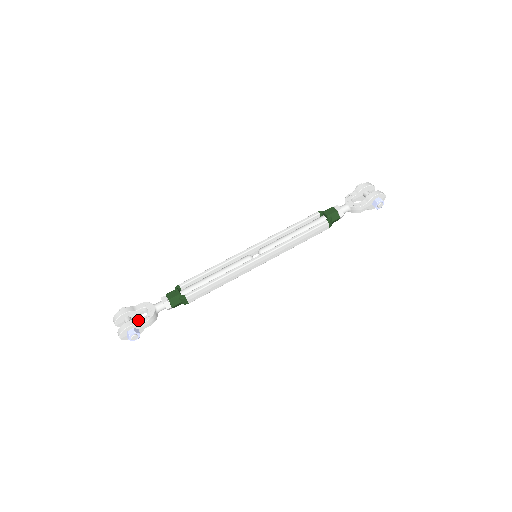
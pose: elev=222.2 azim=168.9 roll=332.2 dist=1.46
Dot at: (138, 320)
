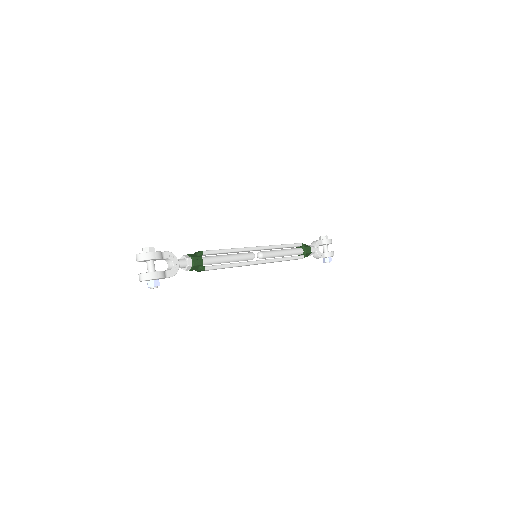
Dot at: (165, 273)
